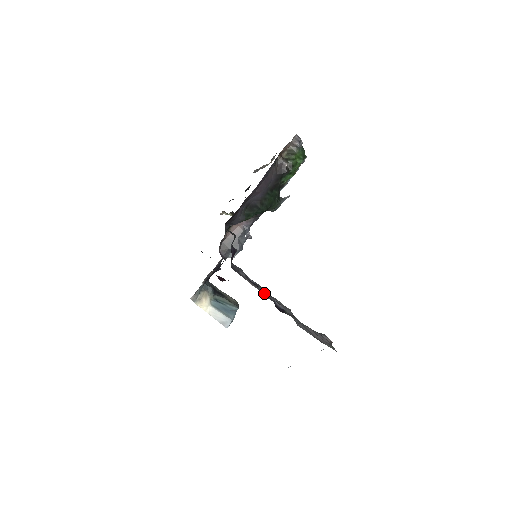
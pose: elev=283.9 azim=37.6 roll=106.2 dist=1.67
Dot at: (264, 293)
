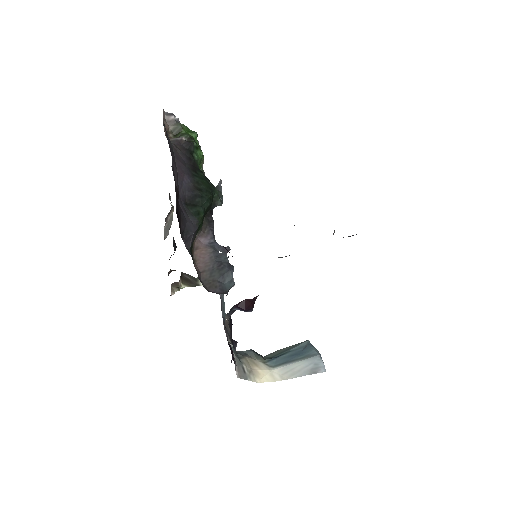
Dot at: occluded
